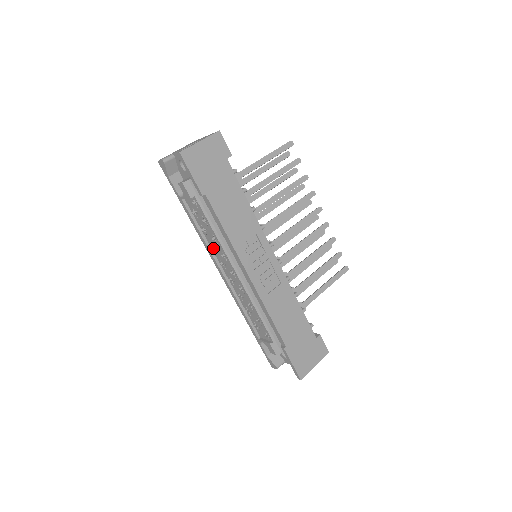
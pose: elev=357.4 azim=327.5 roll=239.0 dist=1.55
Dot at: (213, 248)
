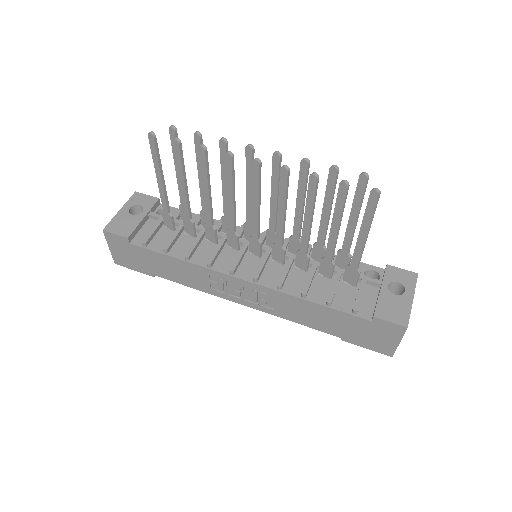
Dot at: occluded
